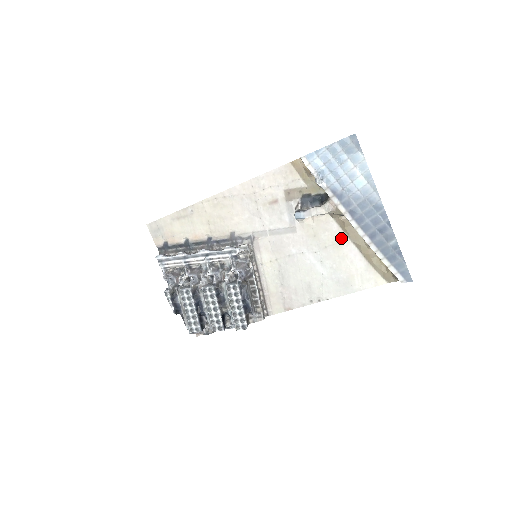
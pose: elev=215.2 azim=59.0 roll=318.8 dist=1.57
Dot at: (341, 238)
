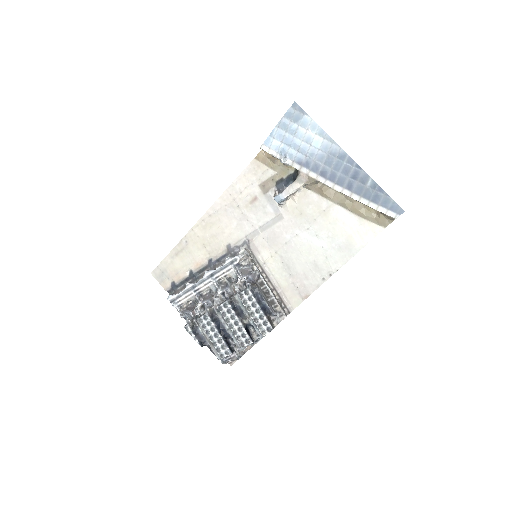
Dot at: (325, 205)
